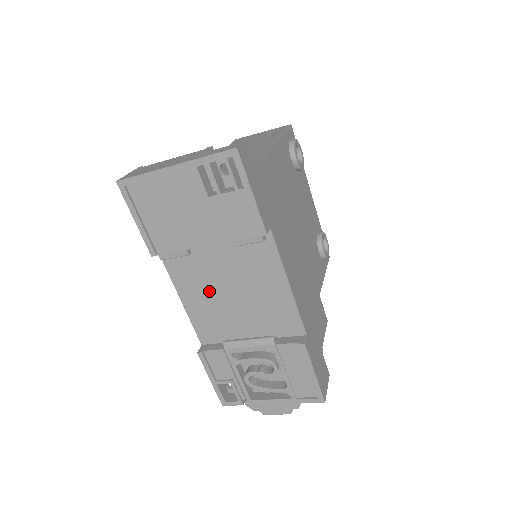
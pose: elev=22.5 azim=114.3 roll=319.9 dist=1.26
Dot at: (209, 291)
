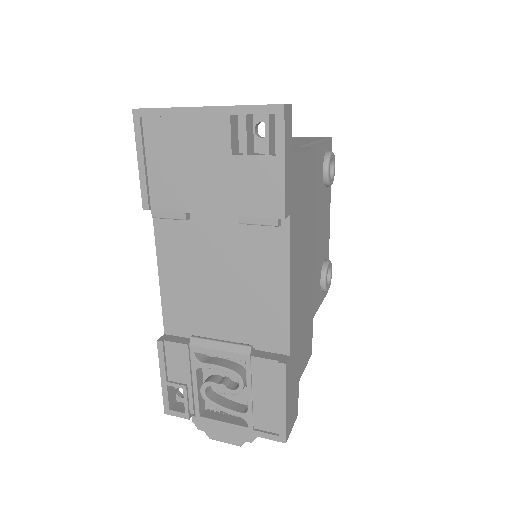
Dot at: (194, 271)
